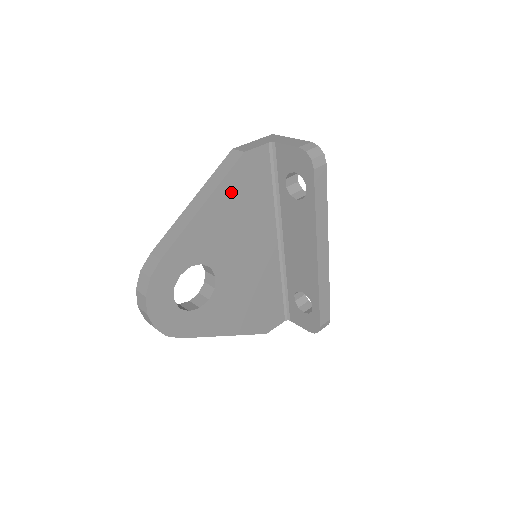
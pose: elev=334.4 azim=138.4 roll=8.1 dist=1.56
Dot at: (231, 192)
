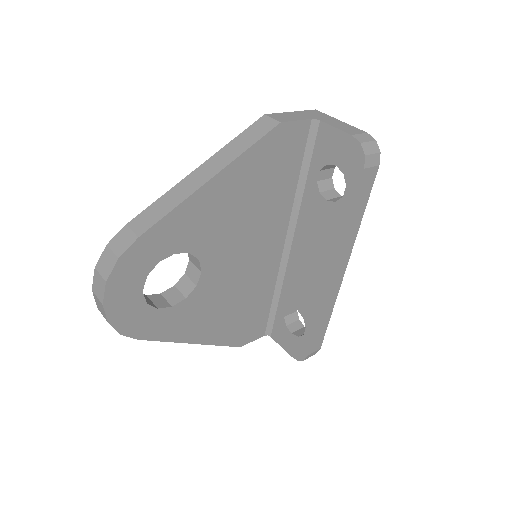
Dot at: (250, 170)
